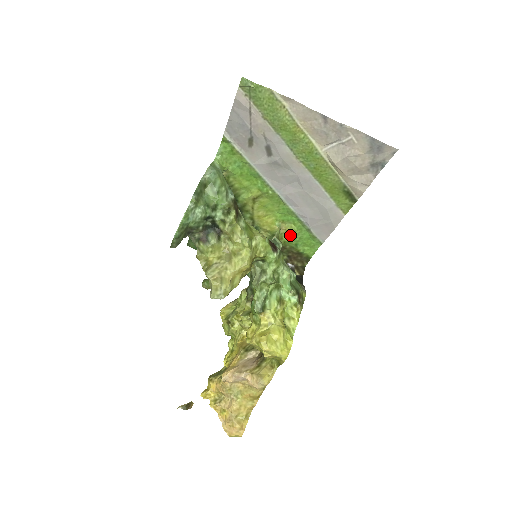
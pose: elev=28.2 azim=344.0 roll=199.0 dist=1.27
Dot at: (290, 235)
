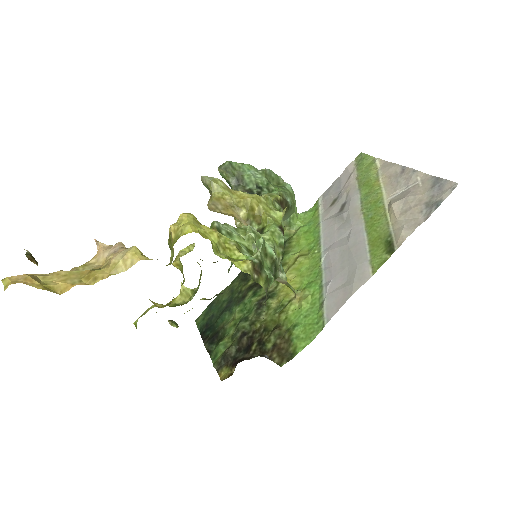
Dot at: (298, 310)
